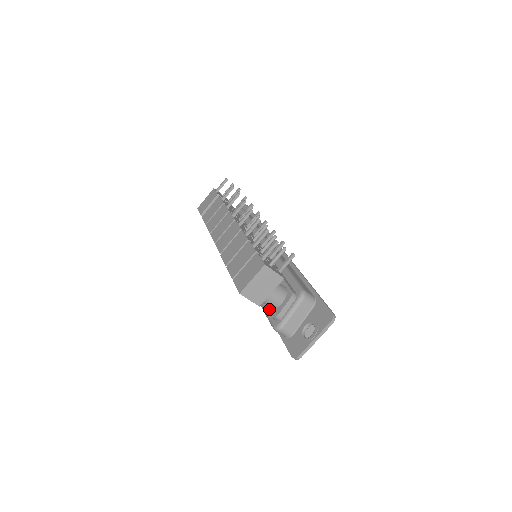
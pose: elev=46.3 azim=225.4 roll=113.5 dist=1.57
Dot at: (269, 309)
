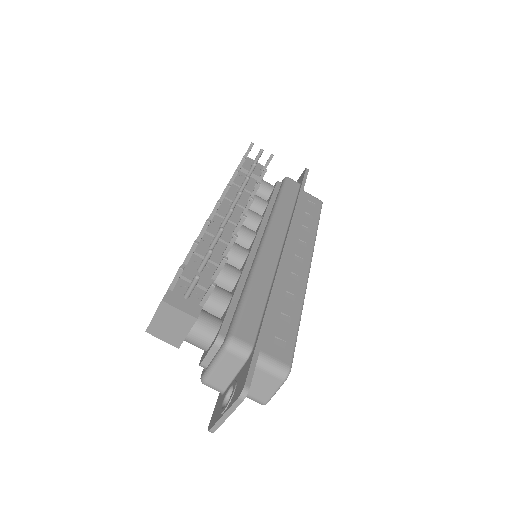
Dot at: occluded
